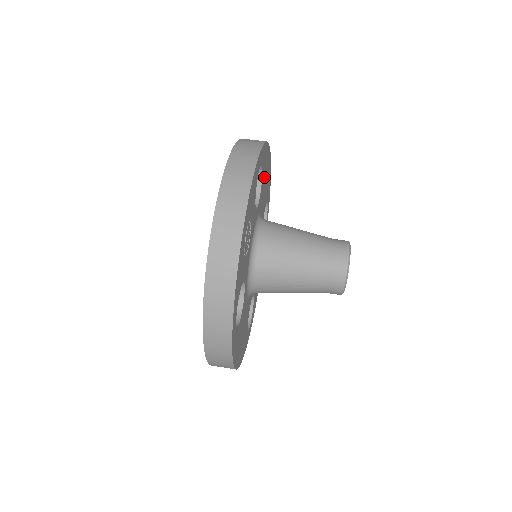
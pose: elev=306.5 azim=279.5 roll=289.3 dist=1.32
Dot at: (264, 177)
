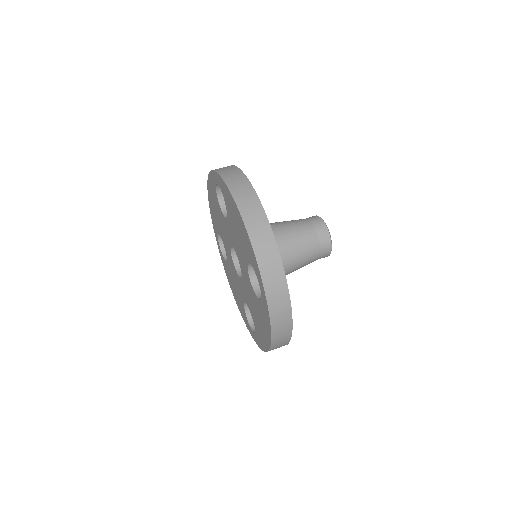
Dot at: occluded
